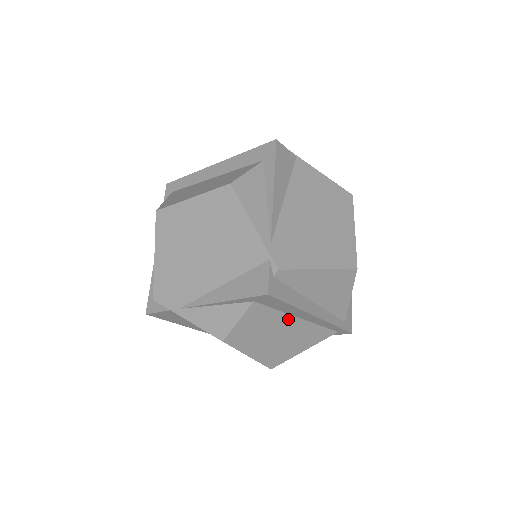
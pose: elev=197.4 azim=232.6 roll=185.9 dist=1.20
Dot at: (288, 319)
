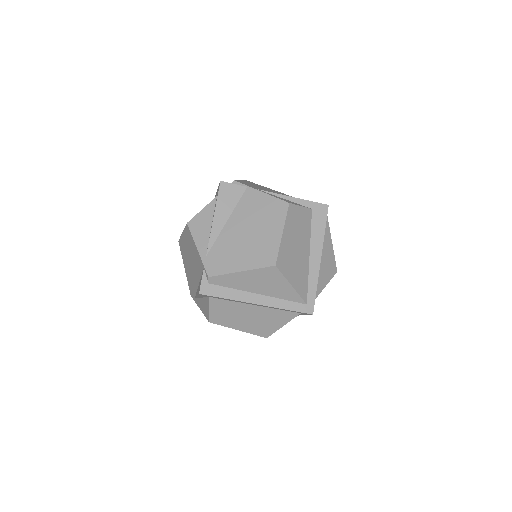
Dot at: (307, 246)
